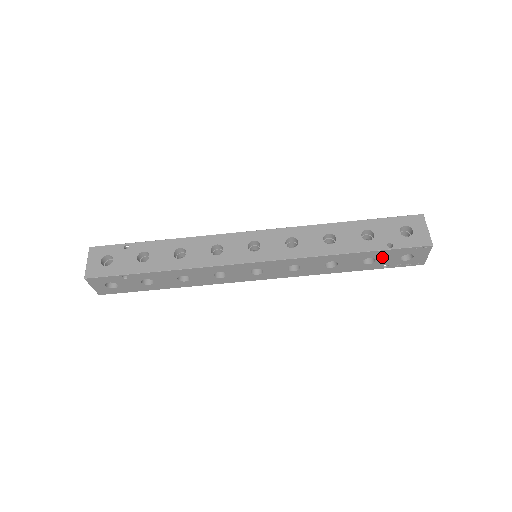
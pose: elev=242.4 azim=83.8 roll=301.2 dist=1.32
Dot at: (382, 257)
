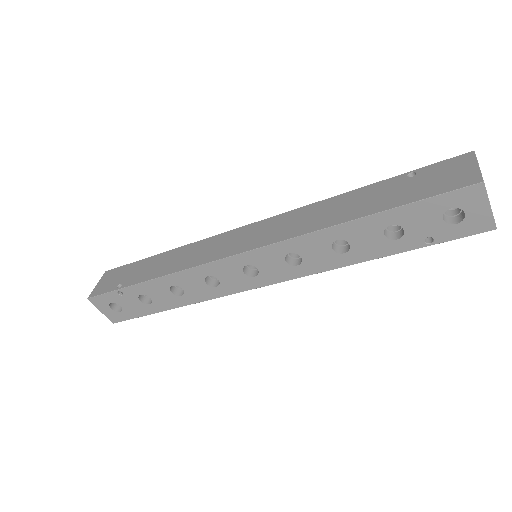
Dot at: occluded
